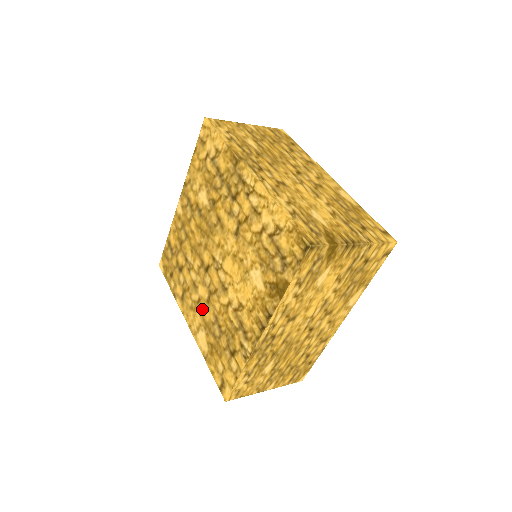
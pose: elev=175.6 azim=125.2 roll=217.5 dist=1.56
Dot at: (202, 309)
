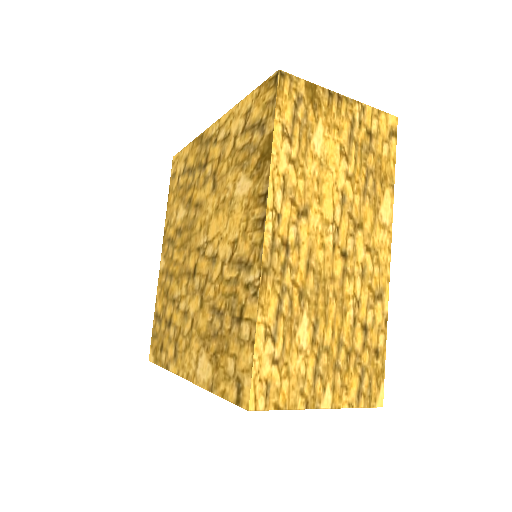
Dot at: (197, 326)
